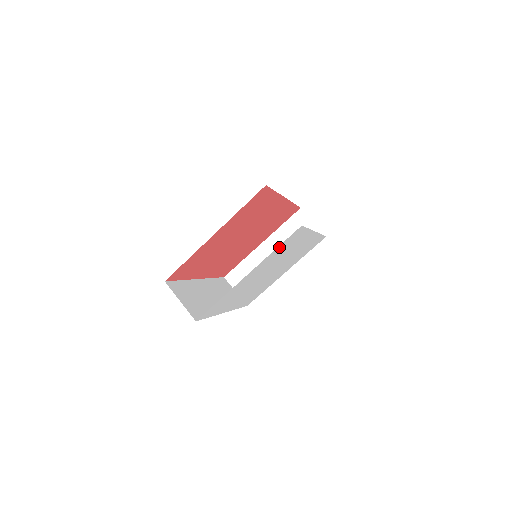
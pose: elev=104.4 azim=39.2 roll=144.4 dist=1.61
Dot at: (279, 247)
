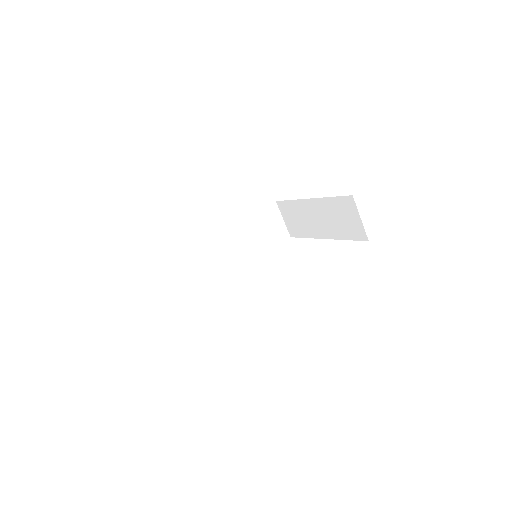
Dot at: occluded
